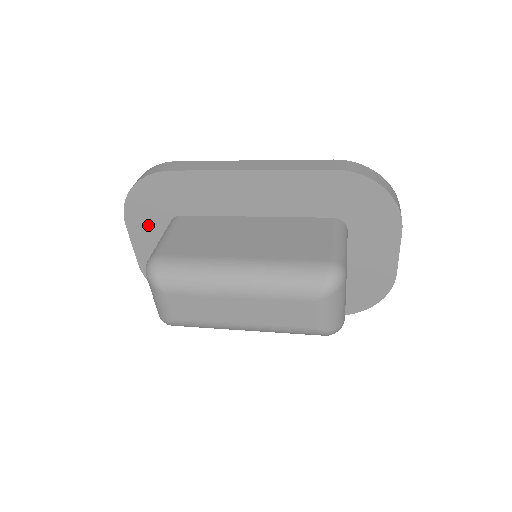
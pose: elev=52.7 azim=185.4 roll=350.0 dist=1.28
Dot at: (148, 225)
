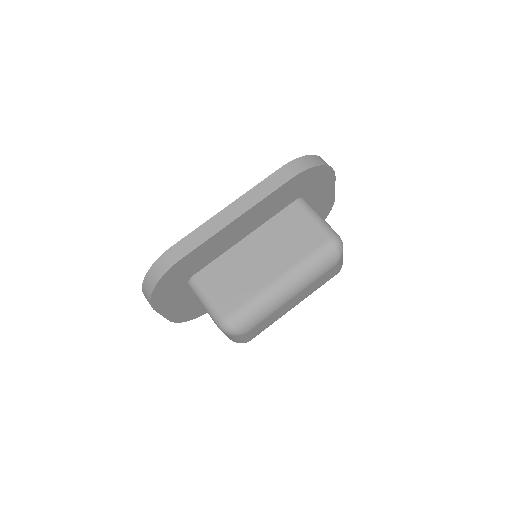
Dot at: (171, 297)
